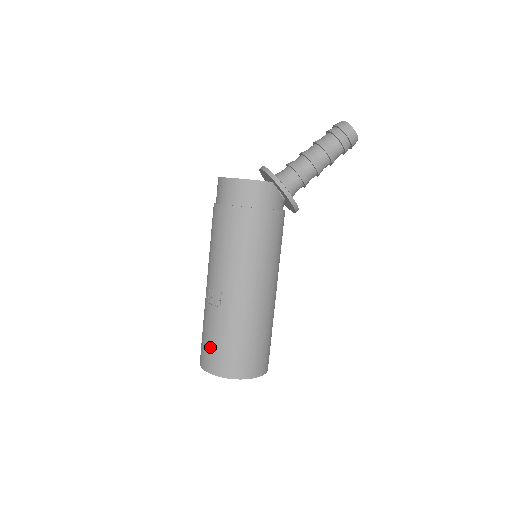
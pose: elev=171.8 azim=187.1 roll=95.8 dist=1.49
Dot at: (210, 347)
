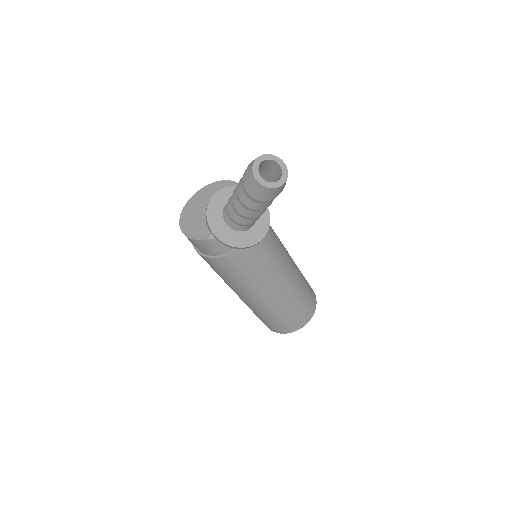
Dot at: occluded
